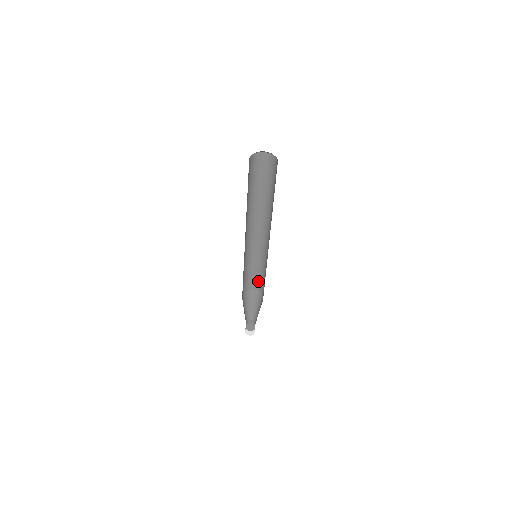
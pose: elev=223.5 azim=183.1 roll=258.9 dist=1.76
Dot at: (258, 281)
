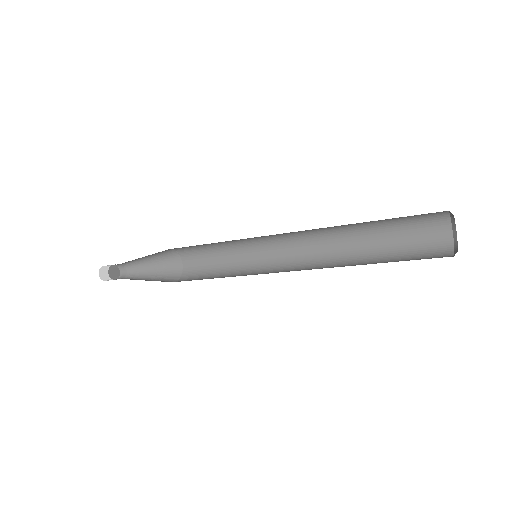
Dot at: (198, 252)
